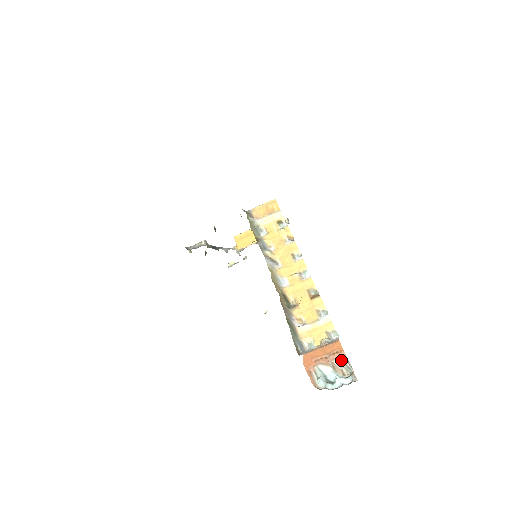
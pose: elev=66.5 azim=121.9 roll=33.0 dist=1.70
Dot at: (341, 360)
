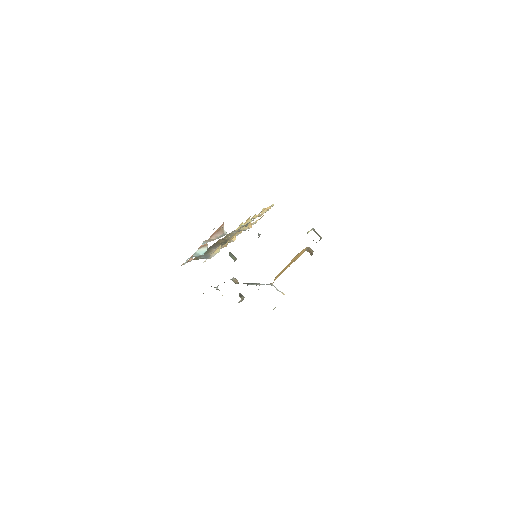
Dot at: (219, 232)
